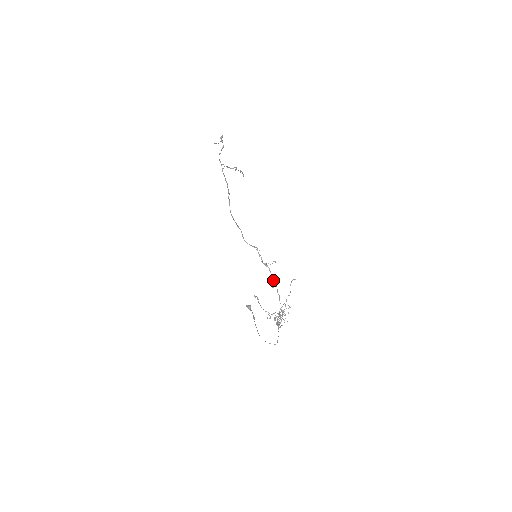
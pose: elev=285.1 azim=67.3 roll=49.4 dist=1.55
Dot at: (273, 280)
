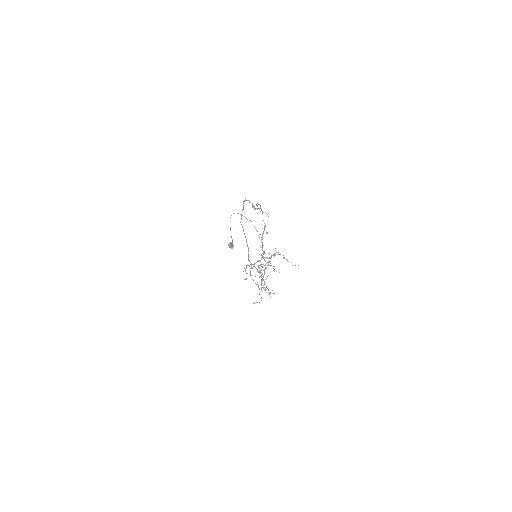
Dot at: occluded
